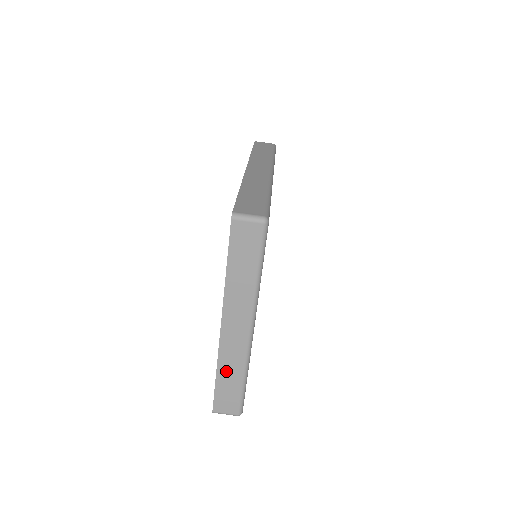
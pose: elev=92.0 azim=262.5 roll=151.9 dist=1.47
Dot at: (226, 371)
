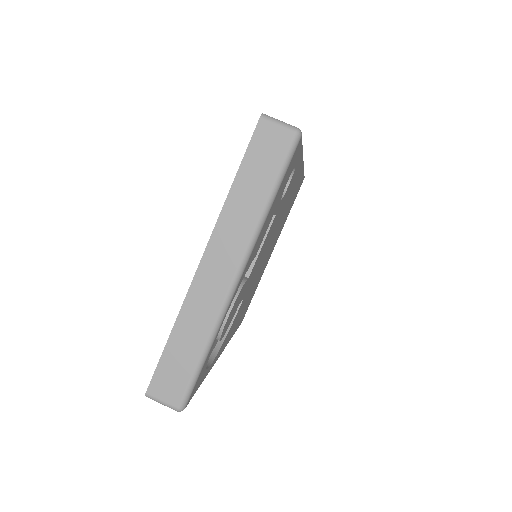
Dot at: (185, 331)
